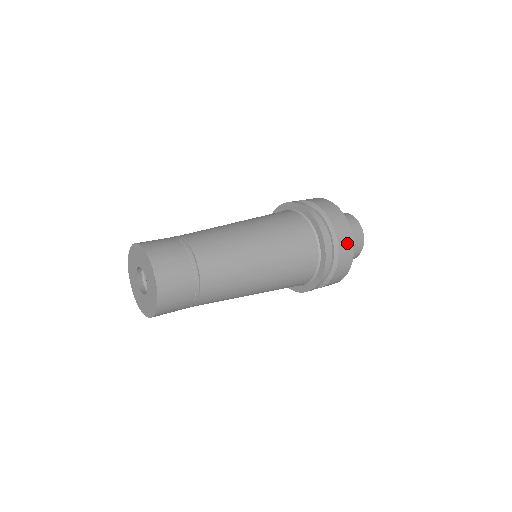
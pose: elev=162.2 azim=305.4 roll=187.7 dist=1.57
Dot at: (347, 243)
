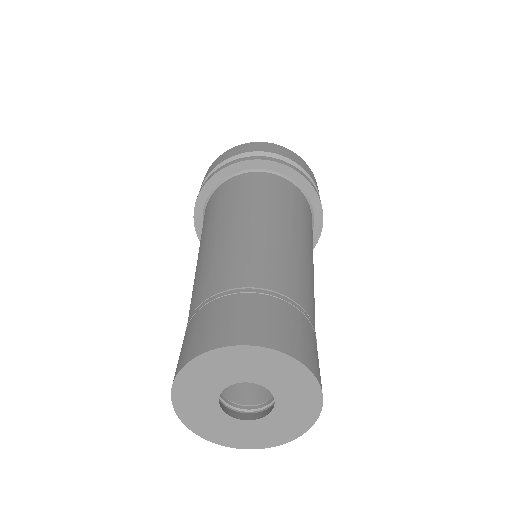
Dot at: occluded
